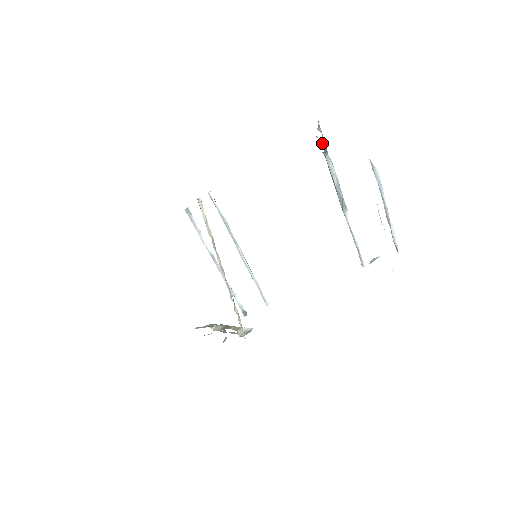
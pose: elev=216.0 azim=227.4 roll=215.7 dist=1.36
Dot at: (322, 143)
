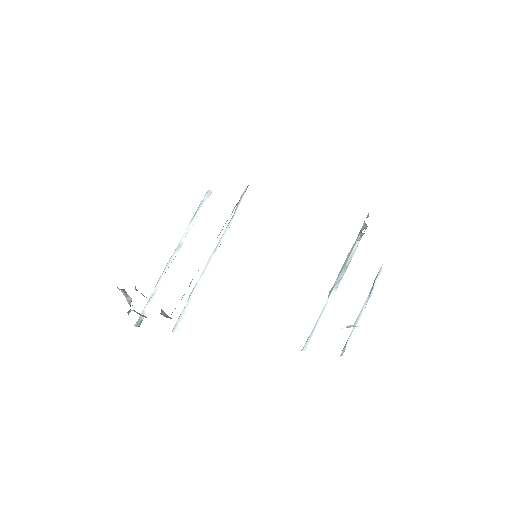
Dot at: (365, 229)
